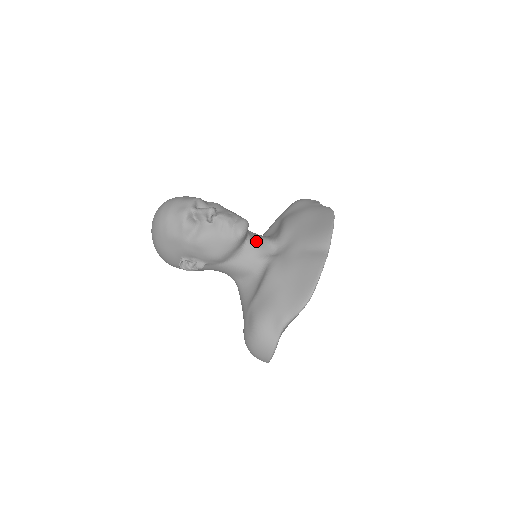
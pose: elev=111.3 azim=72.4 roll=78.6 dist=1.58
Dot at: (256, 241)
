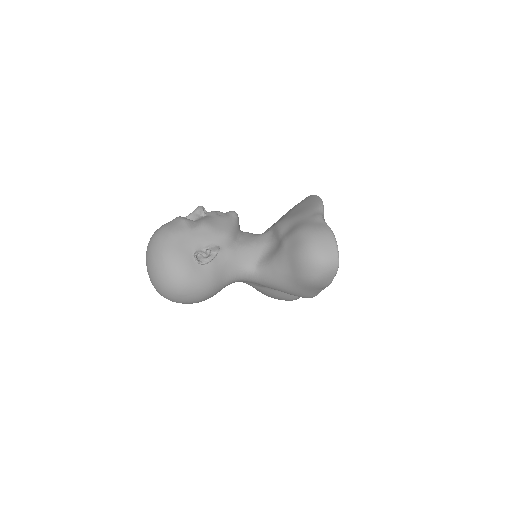
Dot at: occluded
